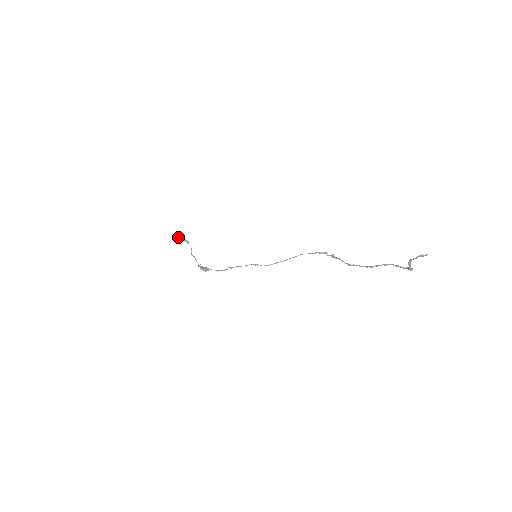
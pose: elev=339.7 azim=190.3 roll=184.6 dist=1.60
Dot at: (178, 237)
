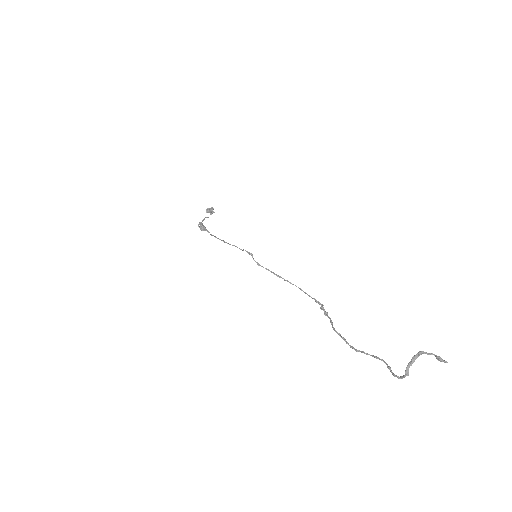
Dot at: (208, 208)
